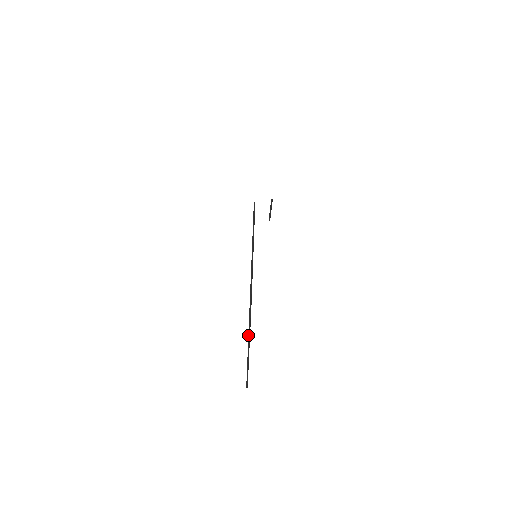
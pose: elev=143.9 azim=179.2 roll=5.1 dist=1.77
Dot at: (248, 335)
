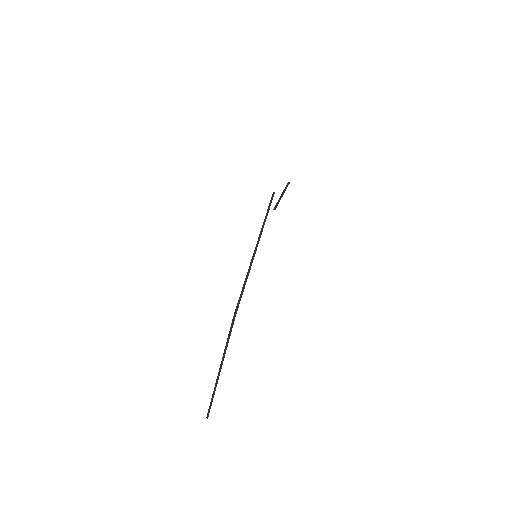
Dot at: (223, 354)
